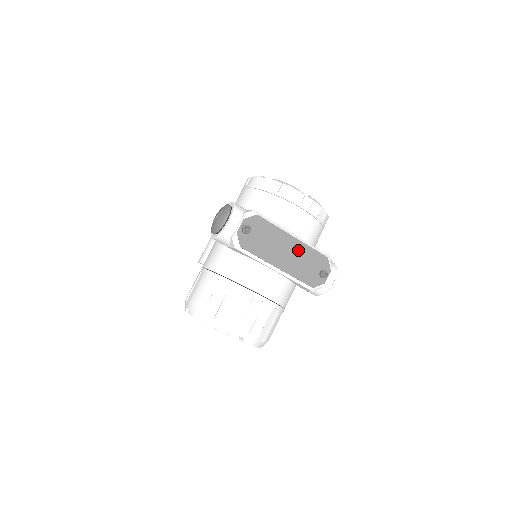
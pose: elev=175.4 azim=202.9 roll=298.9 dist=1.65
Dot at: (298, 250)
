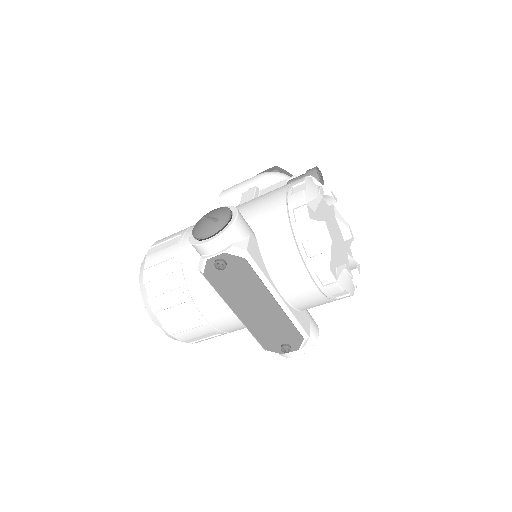
Dot at: (273, 314)
